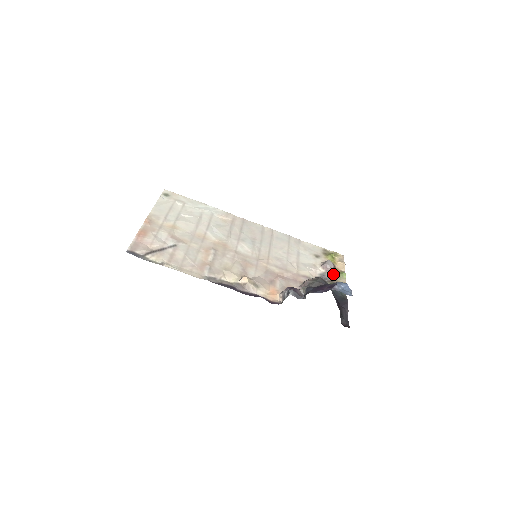
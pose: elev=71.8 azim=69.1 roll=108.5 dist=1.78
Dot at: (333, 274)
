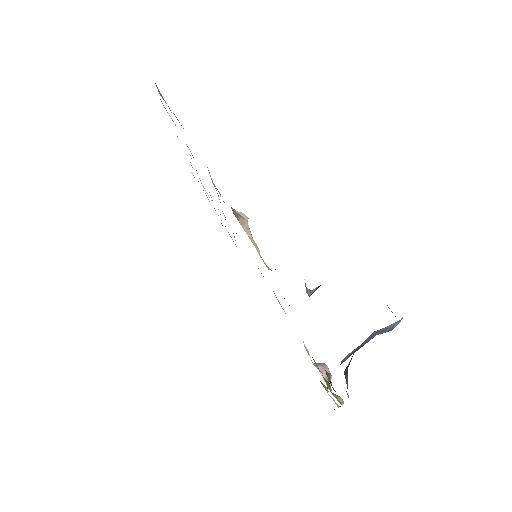
Dot at: occluded
